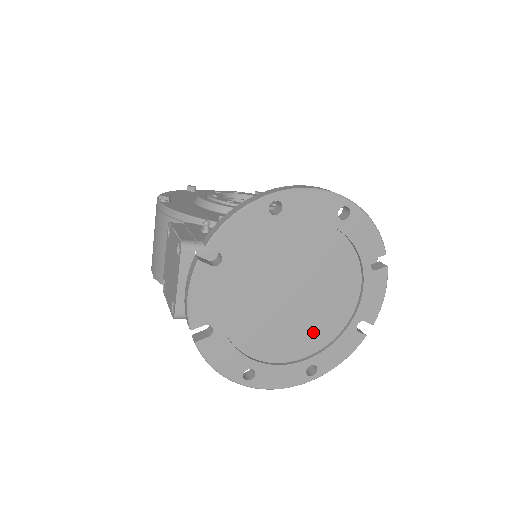
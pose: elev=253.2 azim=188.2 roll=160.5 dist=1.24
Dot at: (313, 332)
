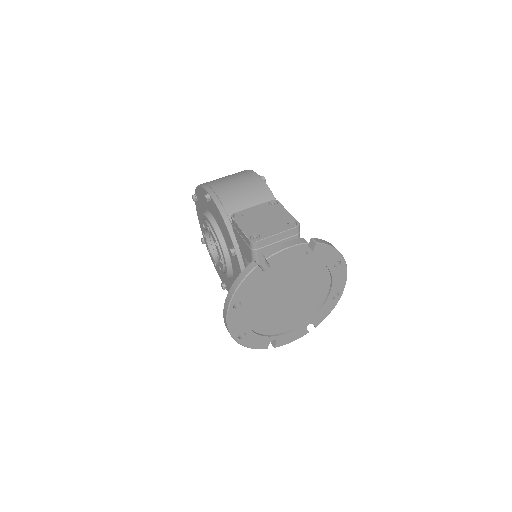
Dot at: (266, 321)
